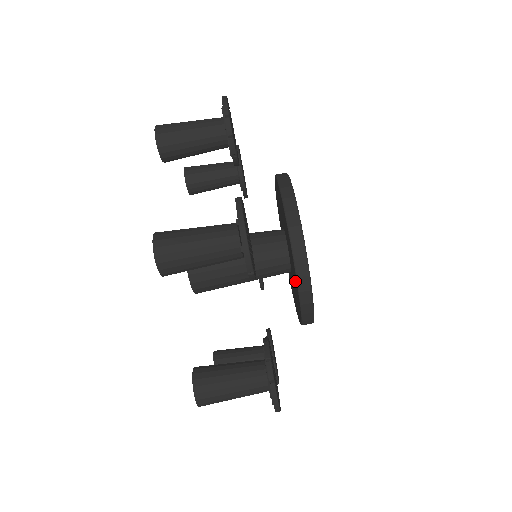
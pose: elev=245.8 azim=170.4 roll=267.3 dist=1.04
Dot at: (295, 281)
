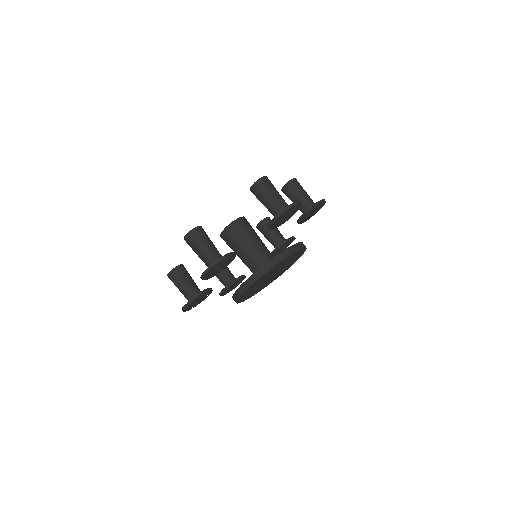
Dot at: occluded
